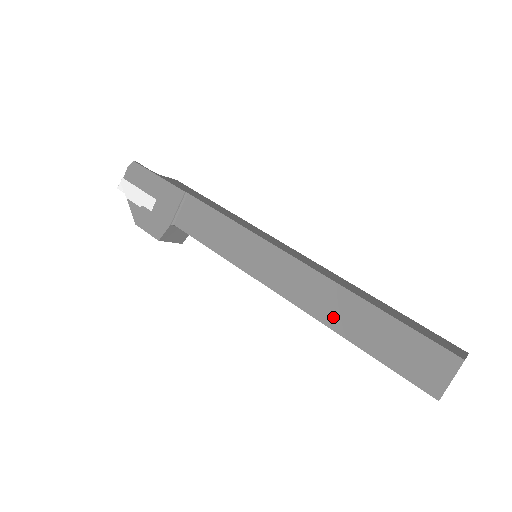
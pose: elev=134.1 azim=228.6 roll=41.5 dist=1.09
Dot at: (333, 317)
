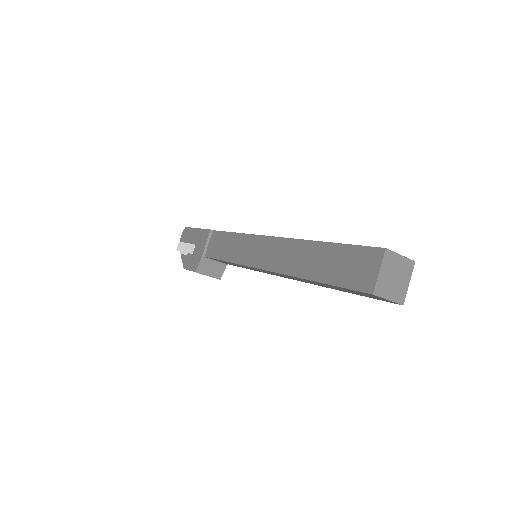
Dot at: (296, 266)
